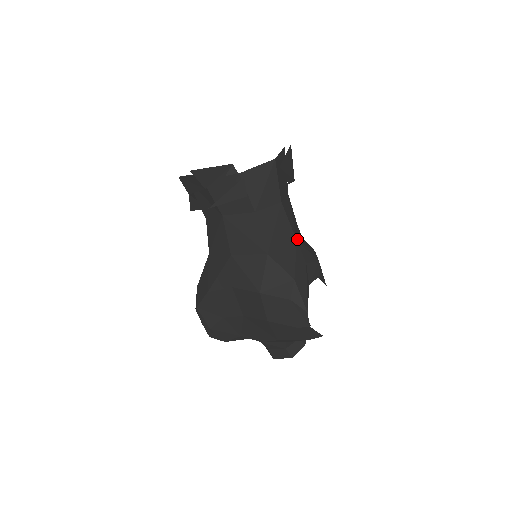
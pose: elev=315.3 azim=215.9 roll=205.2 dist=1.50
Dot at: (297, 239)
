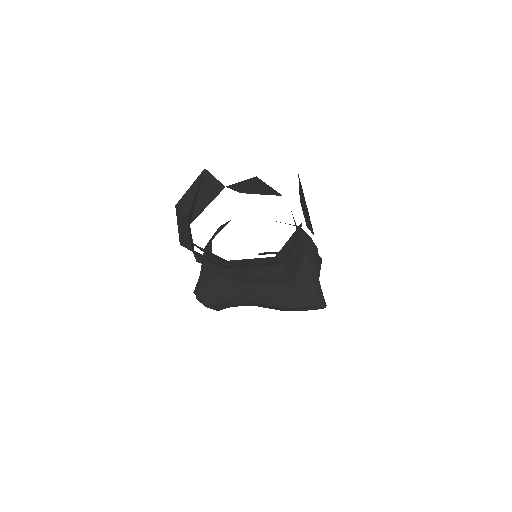
Dot at: occluded
